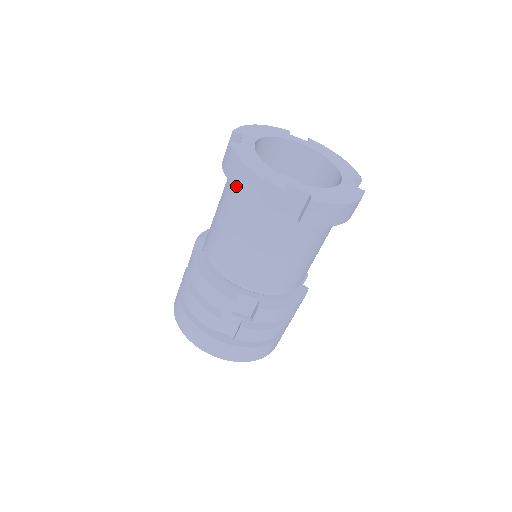
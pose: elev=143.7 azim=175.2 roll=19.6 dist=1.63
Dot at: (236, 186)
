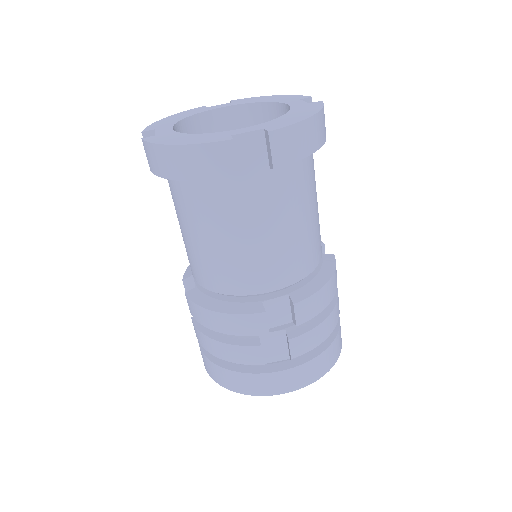
Dot at: (178, 178)
